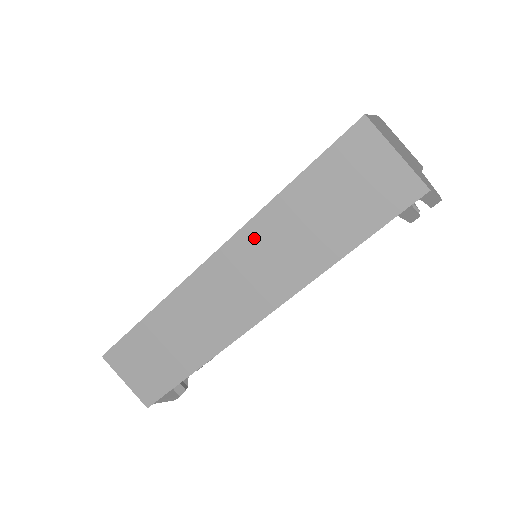
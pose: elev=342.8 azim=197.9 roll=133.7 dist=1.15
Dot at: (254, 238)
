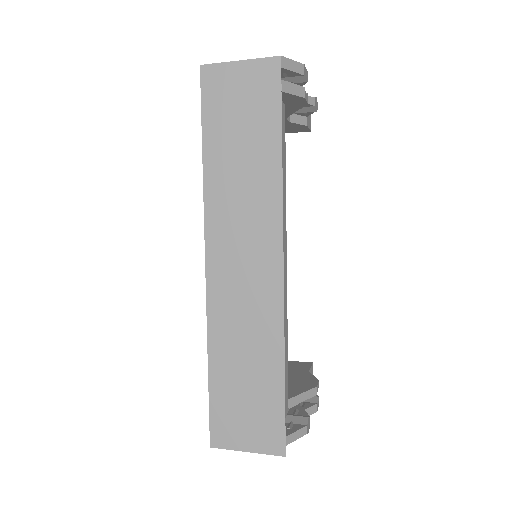
Dot at: (218, 213)
